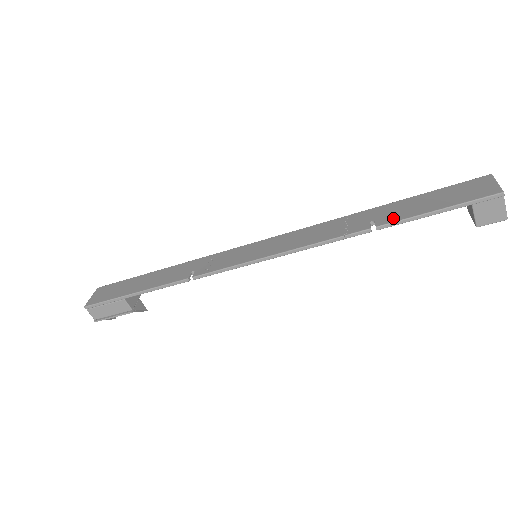
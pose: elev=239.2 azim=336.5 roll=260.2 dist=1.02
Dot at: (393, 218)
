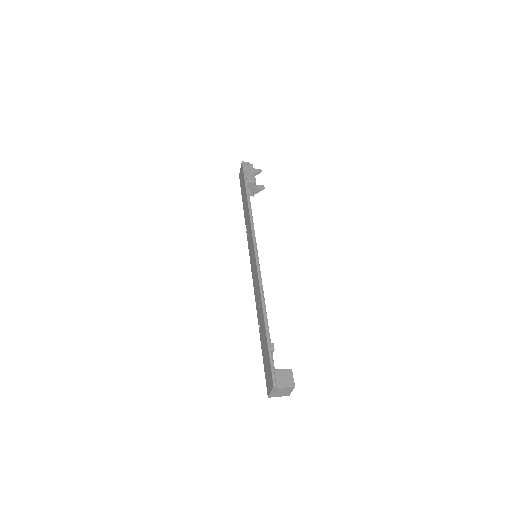
Dot at: (261, 337)
